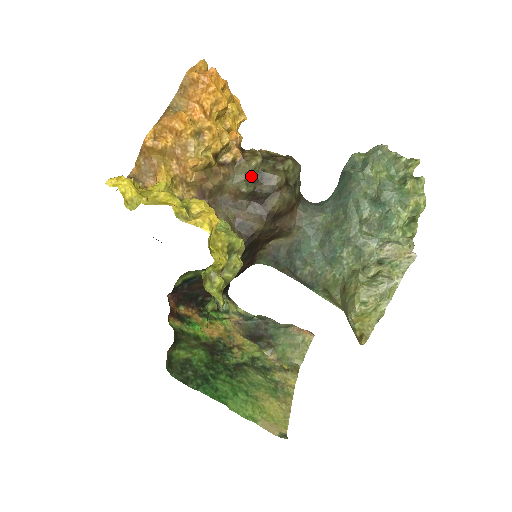
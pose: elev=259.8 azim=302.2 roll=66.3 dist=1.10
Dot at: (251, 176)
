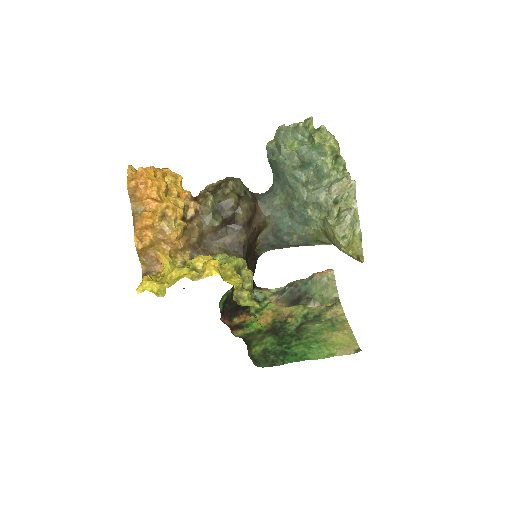
Dot at: (214, 212)
